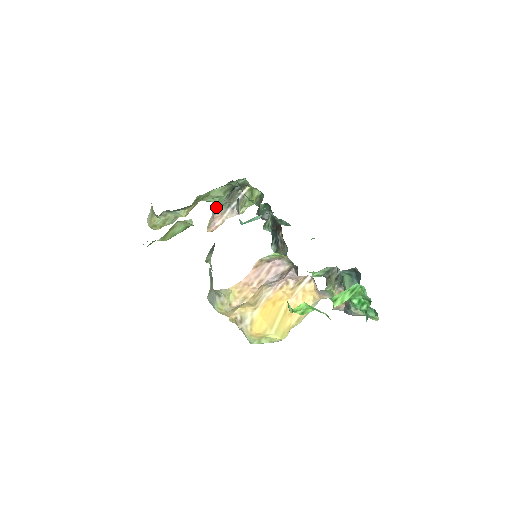
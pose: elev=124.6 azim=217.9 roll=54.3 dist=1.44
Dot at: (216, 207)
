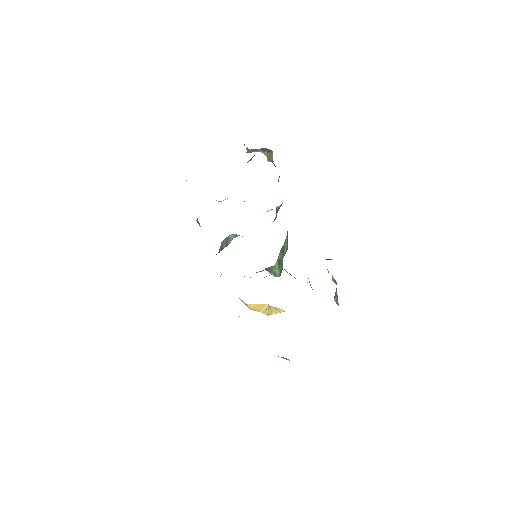
Dot at: (246, 149)
